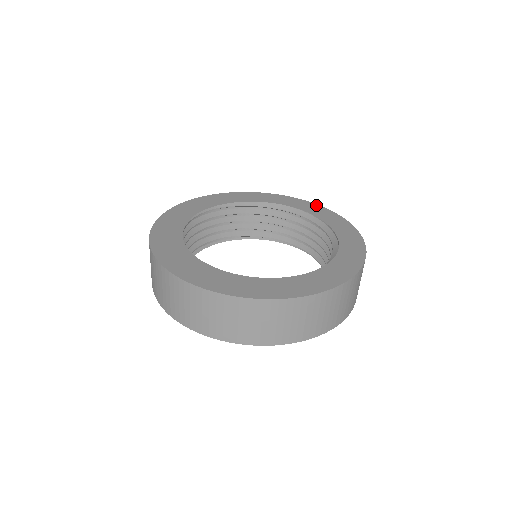
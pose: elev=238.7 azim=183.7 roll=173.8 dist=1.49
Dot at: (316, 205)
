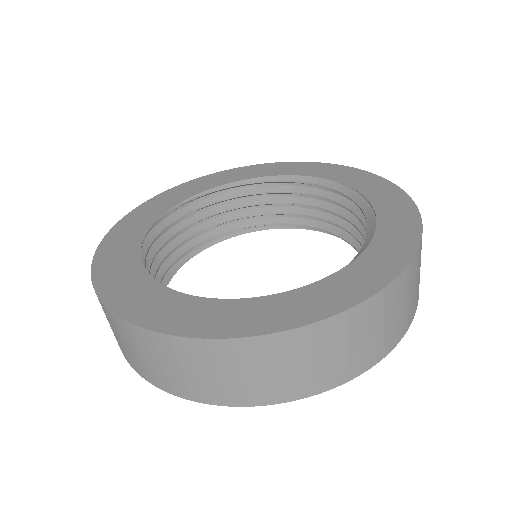
Dot at: (378, 178)
